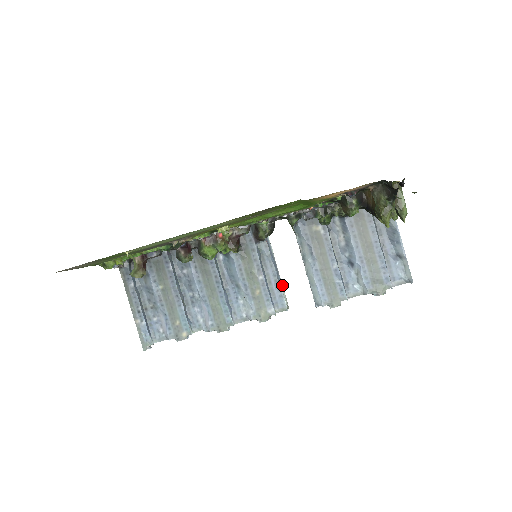
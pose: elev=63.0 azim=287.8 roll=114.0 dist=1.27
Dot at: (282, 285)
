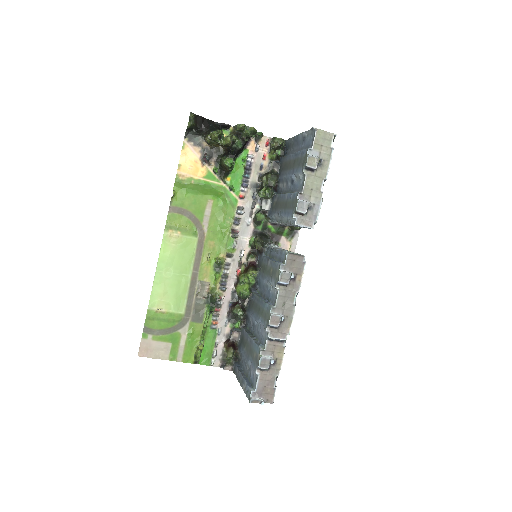
Dot at: occluded
